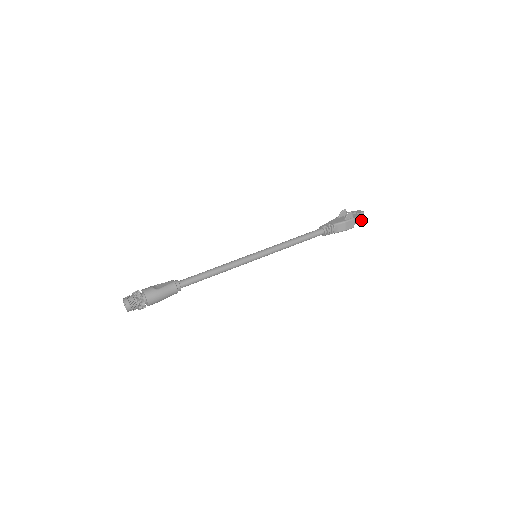
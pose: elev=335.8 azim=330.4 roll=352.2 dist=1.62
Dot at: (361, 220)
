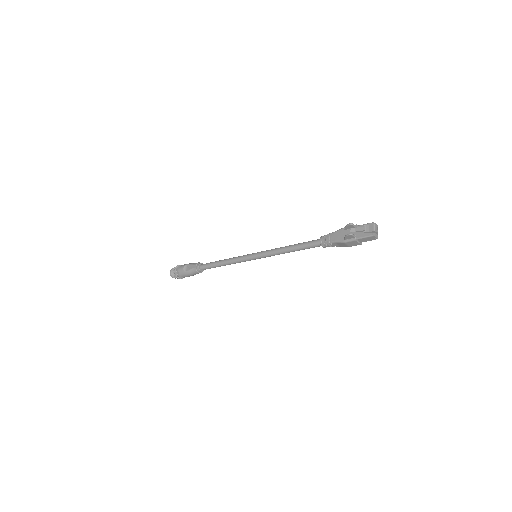
Dot at: (370, 239)
